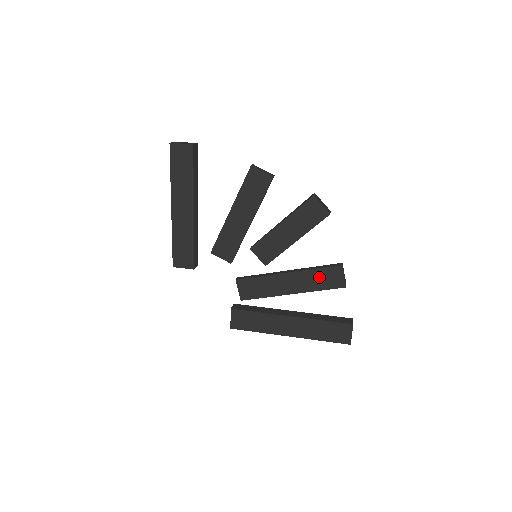
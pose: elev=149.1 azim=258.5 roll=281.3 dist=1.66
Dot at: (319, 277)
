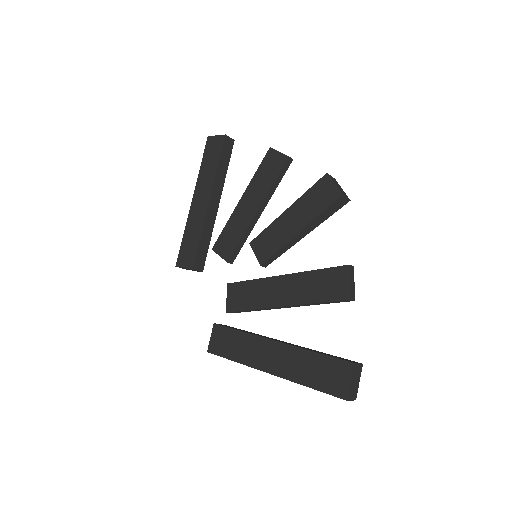
Dot at: (318, 282)
